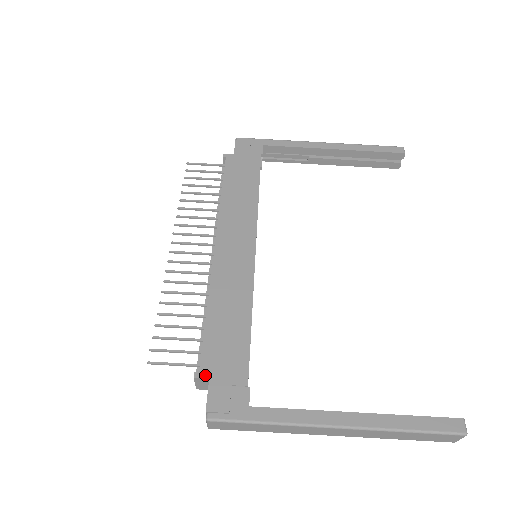
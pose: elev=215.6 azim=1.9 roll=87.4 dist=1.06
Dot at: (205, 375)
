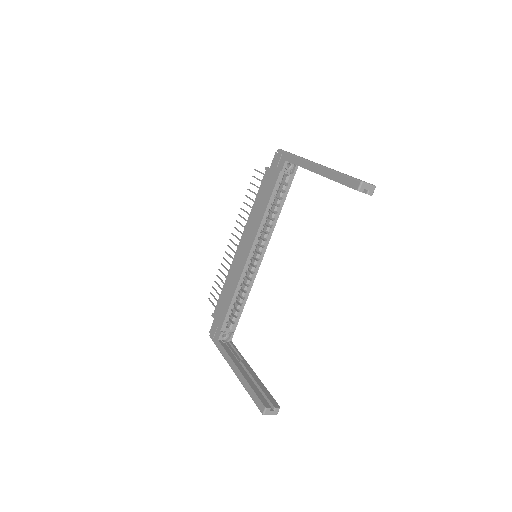
Dot at: (214, 316)
